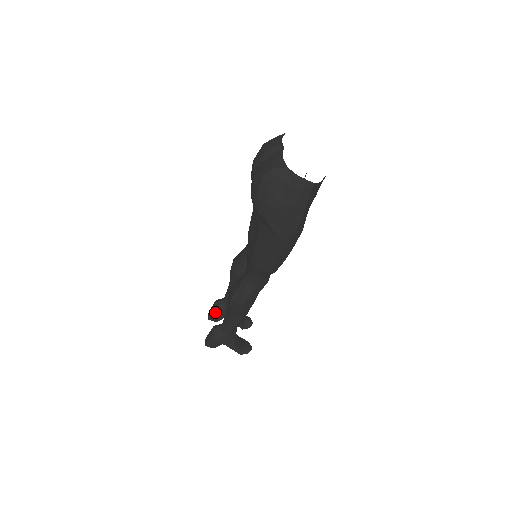
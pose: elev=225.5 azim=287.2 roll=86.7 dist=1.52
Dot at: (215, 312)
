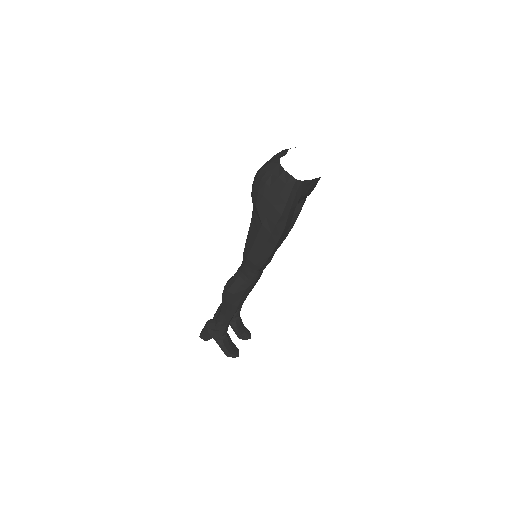
Dot at: occluded
